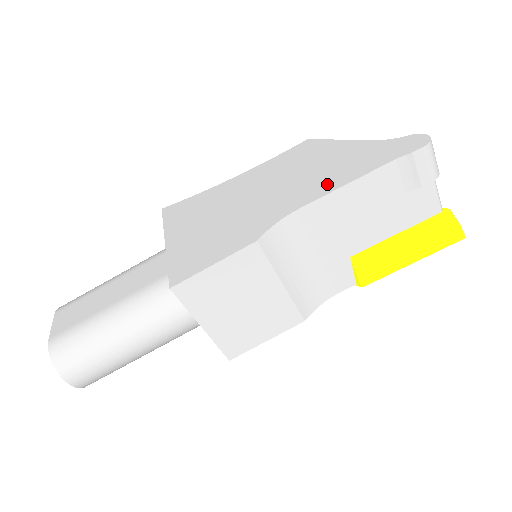
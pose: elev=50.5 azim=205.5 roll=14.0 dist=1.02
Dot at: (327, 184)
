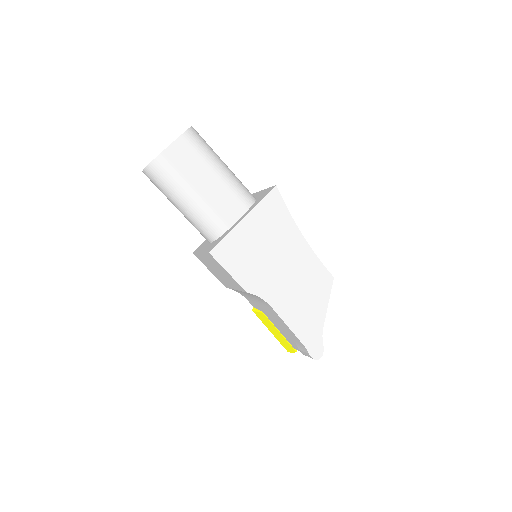
Dot at: (289, 315)
